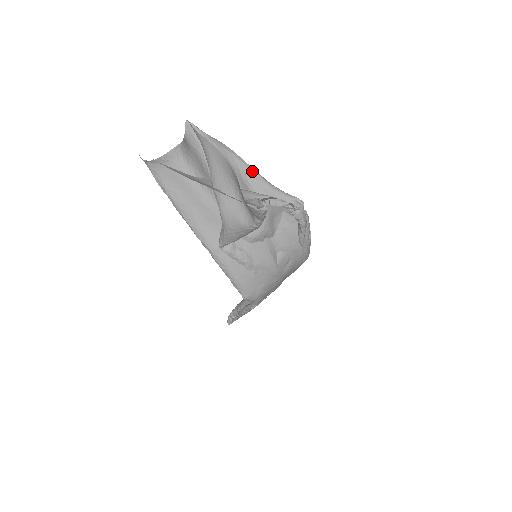
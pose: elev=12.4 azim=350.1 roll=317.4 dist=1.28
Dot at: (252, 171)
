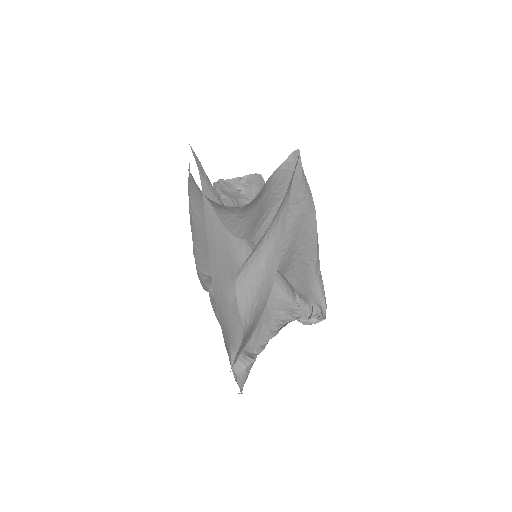
Dot at: (313, 255)
